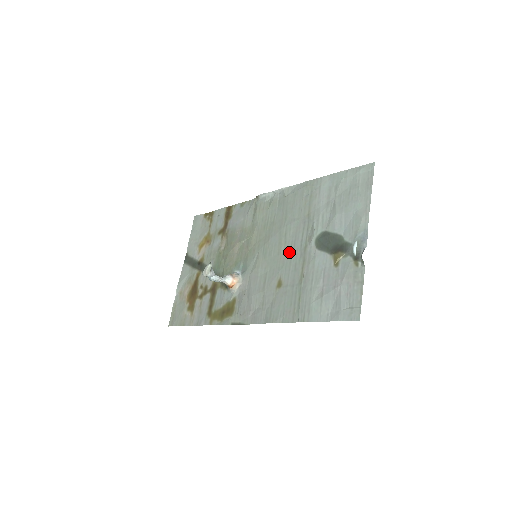
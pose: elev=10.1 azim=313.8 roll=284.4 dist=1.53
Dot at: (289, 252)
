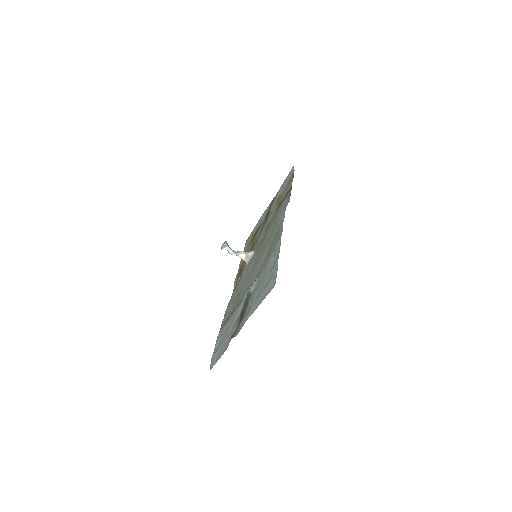
Dot at: (249, 280)
